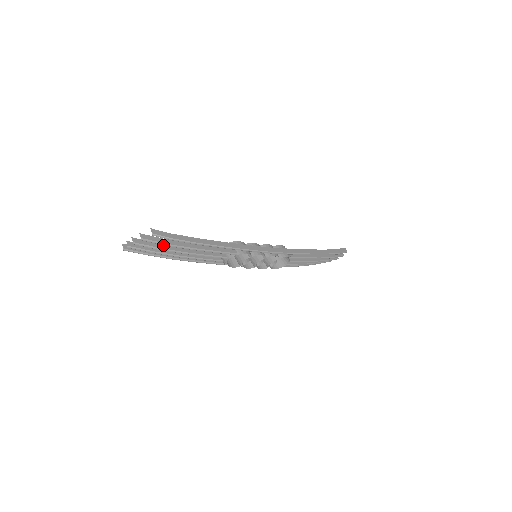
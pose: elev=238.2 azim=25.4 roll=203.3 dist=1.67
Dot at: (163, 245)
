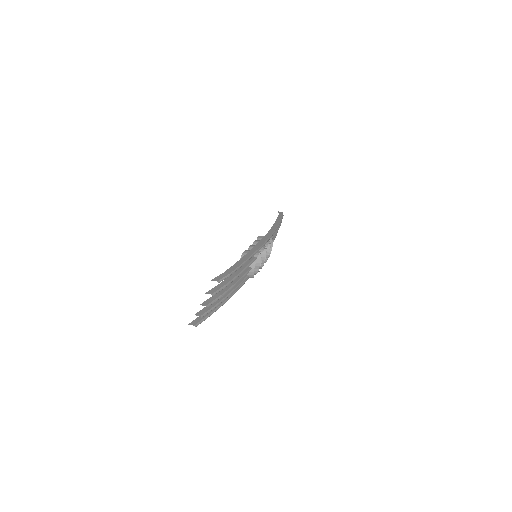
Dot at: (219, 292)
